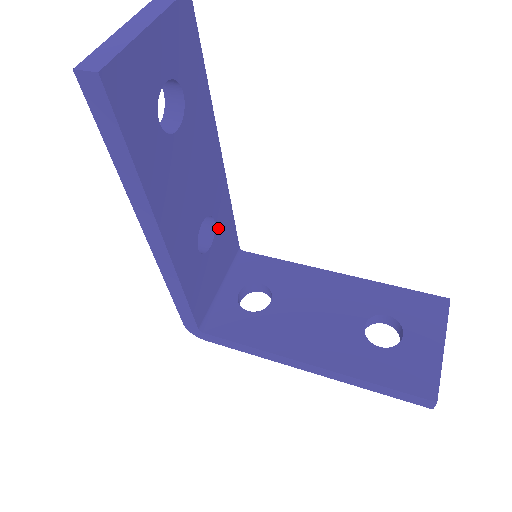
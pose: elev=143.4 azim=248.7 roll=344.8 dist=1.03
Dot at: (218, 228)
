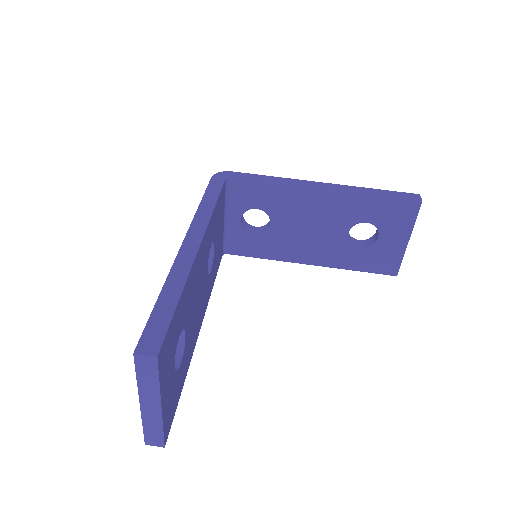
Dot at: (213, 234)
